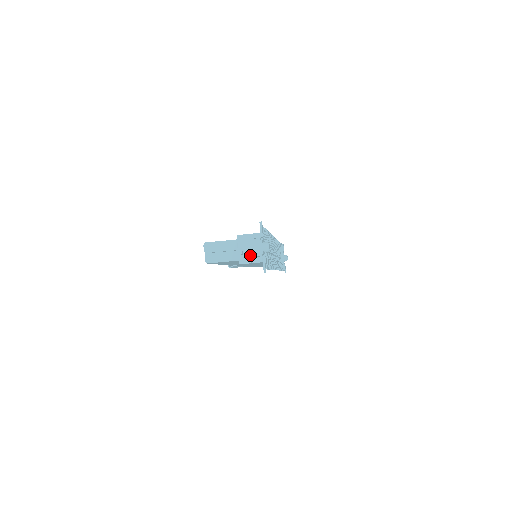
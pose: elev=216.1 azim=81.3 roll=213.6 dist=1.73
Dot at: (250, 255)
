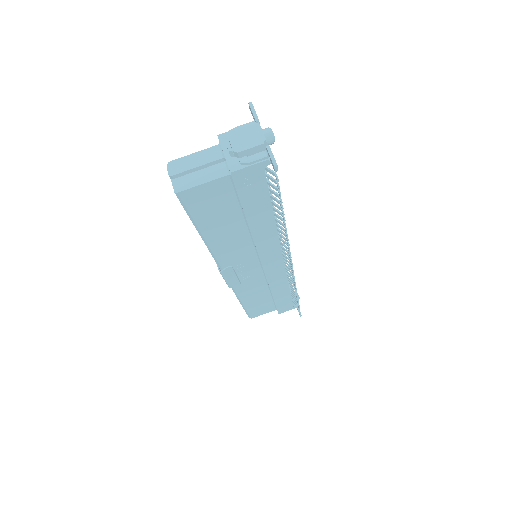
Dot at: (245, 147)
